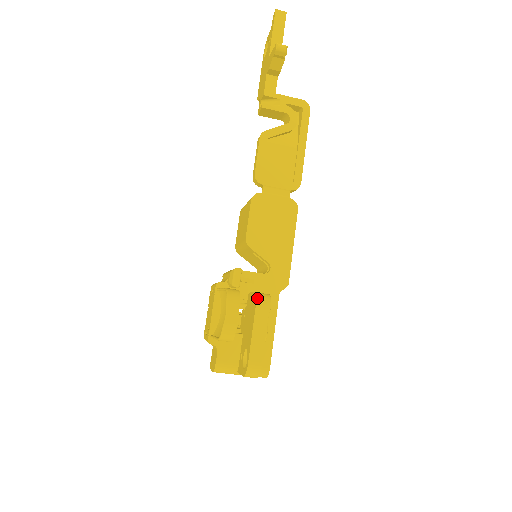
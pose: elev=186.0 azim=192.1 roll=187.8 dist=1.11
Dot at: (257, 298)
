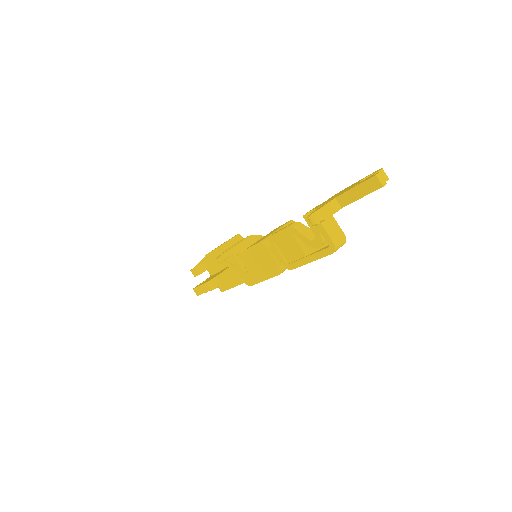
Dot at: (210, 281)
